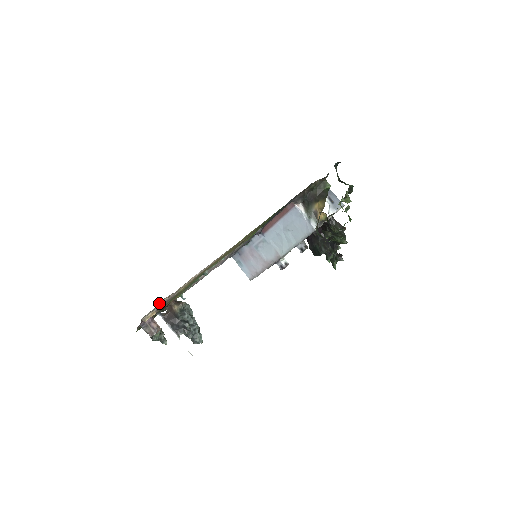
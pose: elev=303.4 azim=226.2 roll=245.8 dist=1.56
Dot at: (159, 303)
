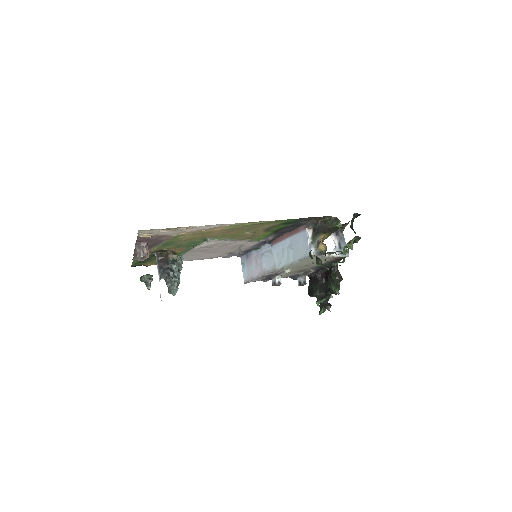
Dot at: (157, 230)
